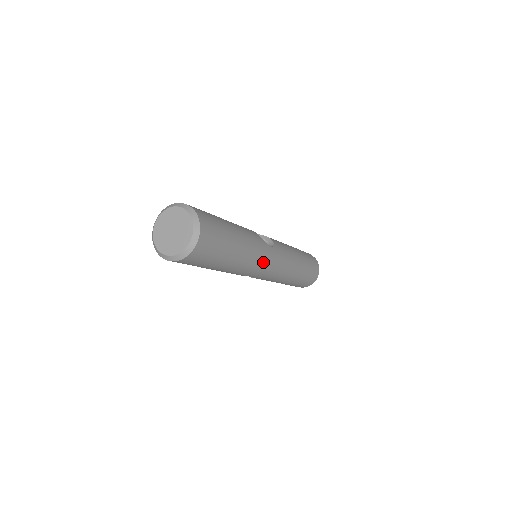
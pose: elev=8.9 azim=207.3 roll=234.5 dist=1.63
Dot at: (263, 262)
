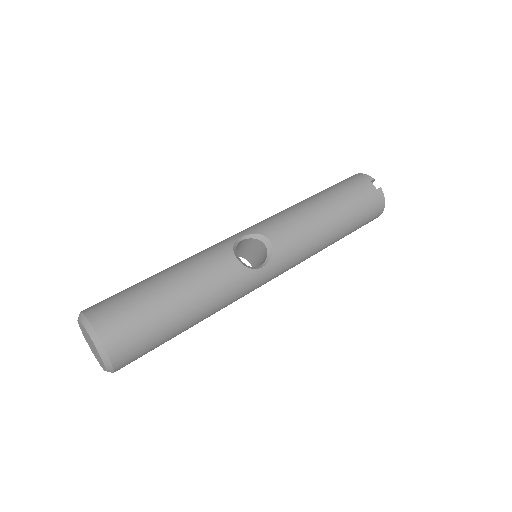
Dot at: (250, 291)
